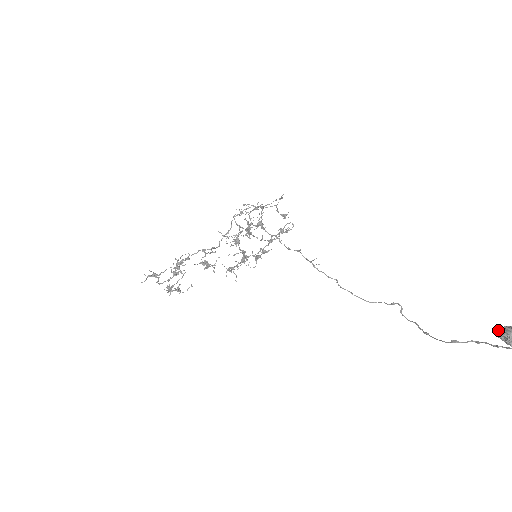
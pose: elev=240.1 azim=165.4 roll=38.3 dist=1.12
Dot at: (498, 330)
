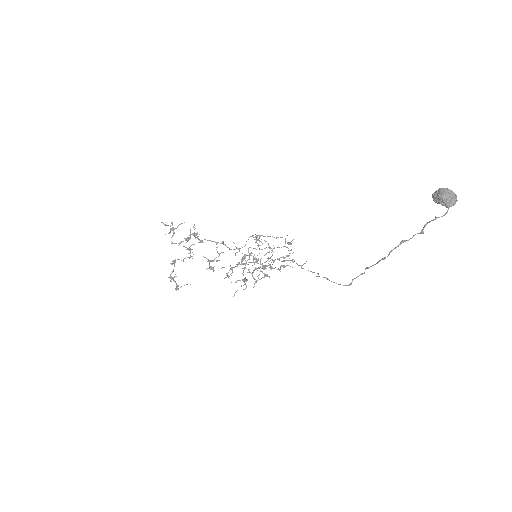
Dot at: (433, 193)
